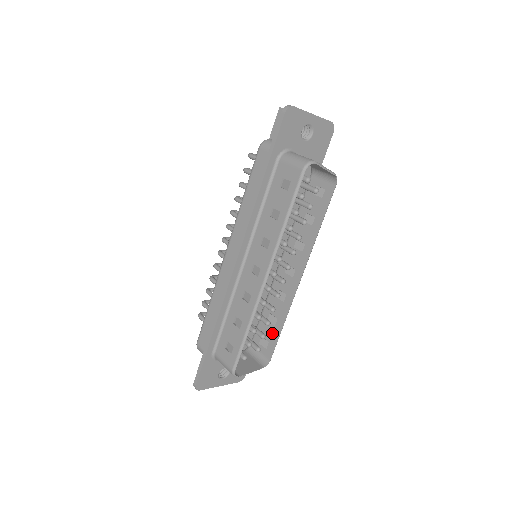
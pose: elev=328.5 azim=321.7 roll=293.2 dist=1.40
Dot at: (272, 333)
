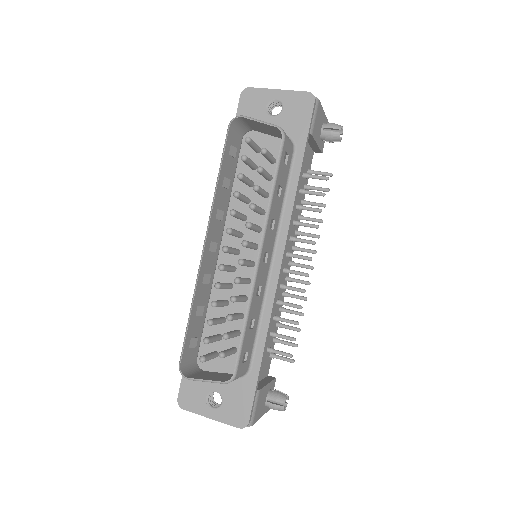
Dot at: occluded
